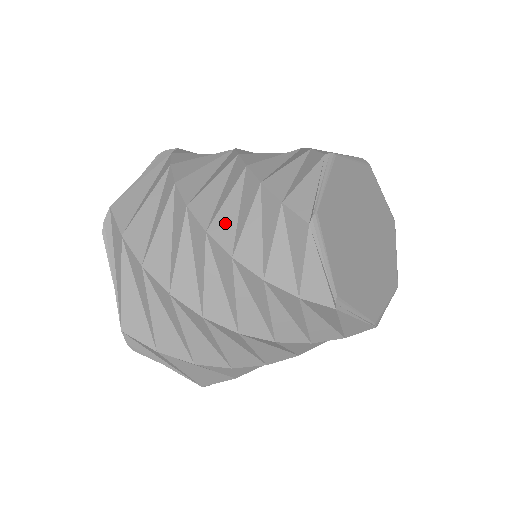
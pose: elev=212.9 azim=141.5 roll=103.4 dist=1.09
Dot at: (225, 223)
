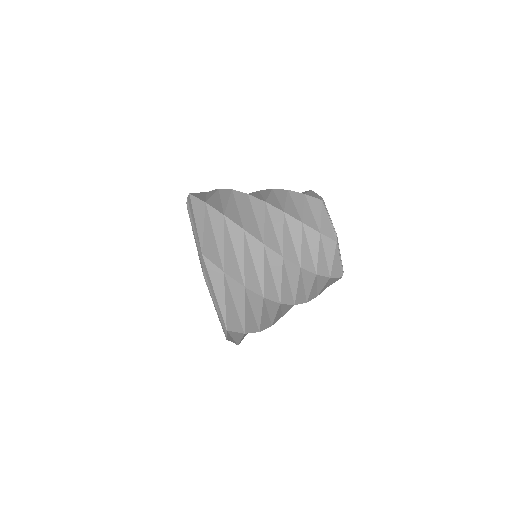
Dot at: (273, 201)
